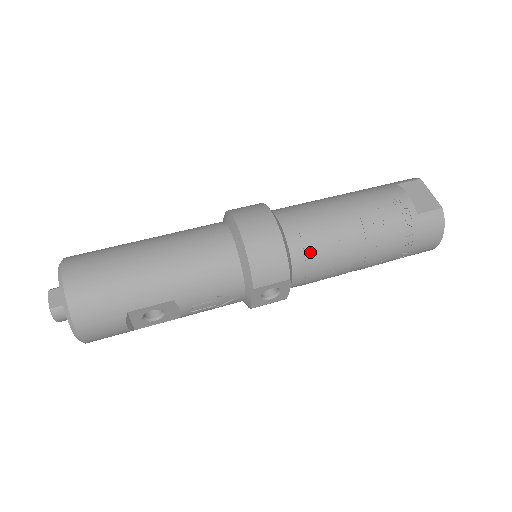
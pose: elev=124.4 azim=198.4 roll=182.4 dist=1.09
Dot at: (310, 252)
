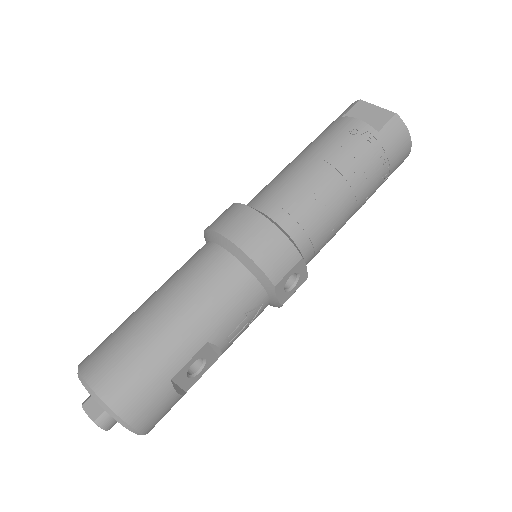
Dot at: (305, 222)
